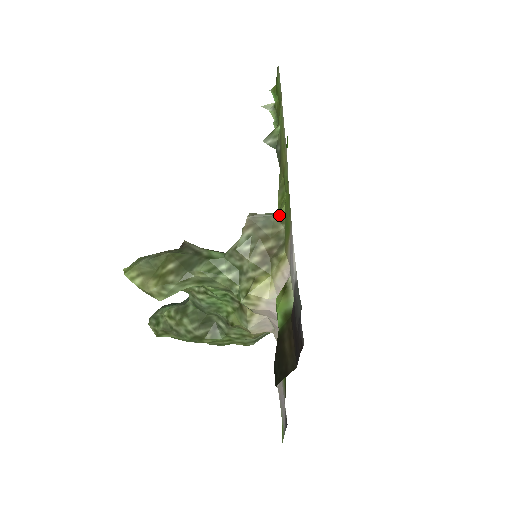
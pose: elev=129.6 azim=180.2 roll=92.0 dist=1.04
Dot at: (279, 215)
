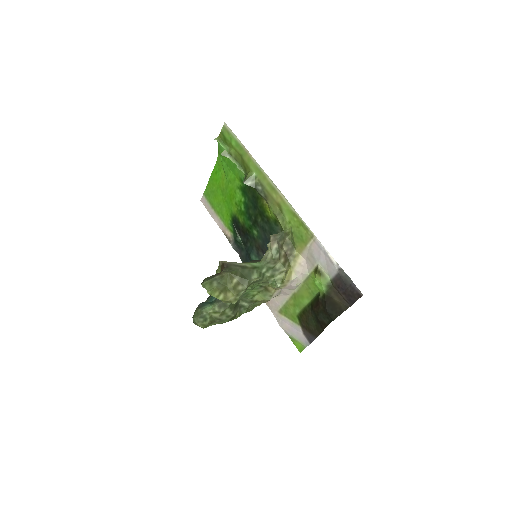
Dot at: (287, 232)
